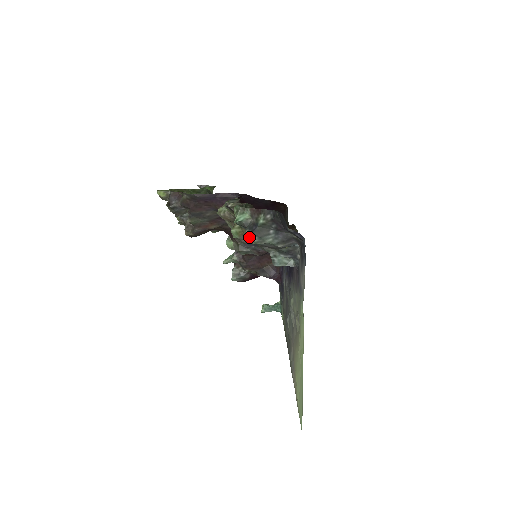
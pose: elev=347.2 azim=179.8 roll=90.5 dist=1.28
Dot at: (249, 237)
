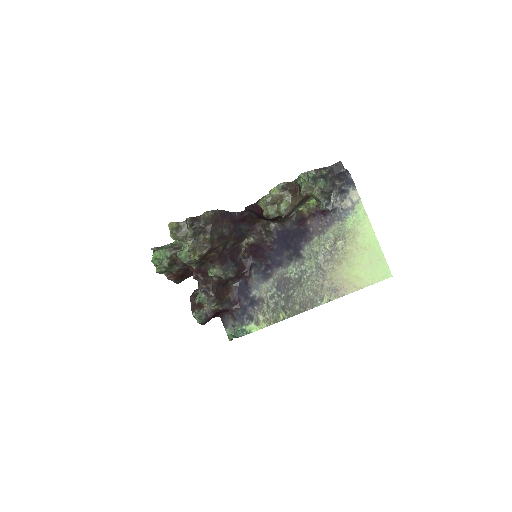
Dot at: (322, 182)
